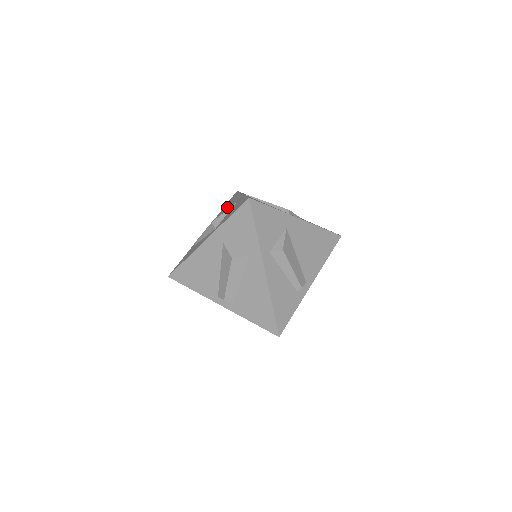
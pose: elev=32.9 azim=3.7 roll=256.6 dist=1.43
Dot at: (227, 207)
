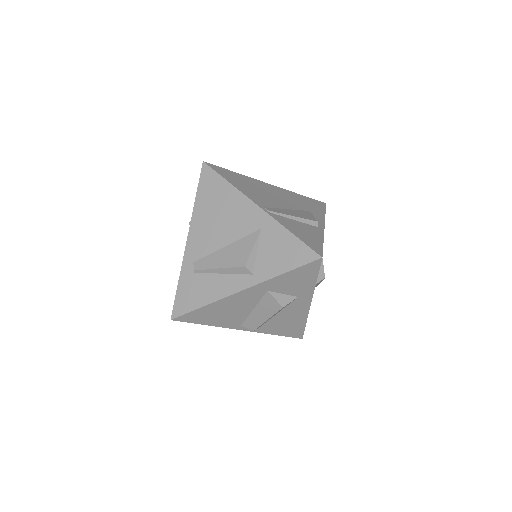
Dot at: (224, 213)
